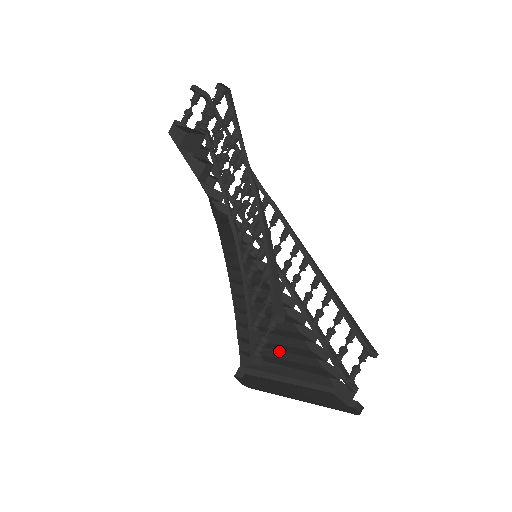
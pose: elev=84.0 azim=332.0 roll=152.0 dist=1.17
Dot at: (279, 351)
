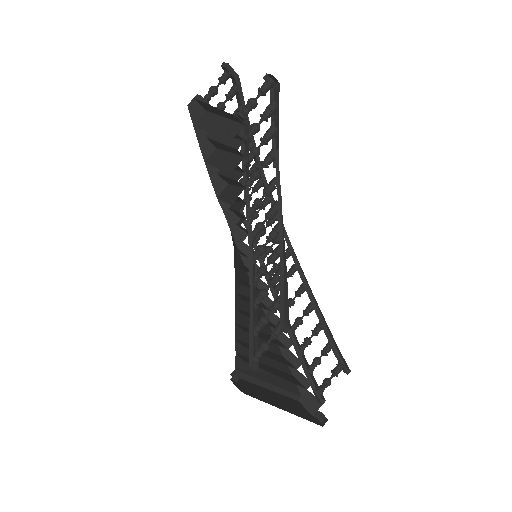
Dot at: (262, 355)
